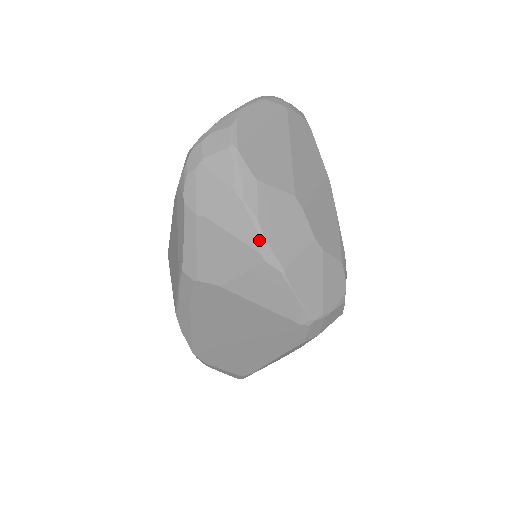
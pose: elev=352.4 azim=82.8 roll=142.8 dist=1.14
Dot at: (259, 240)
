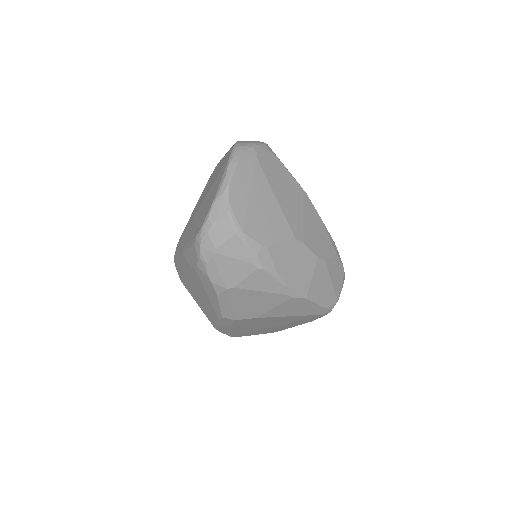
Dot at: (283, 288)
